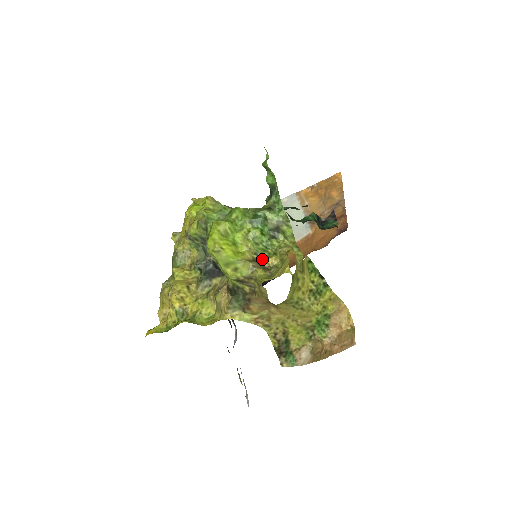
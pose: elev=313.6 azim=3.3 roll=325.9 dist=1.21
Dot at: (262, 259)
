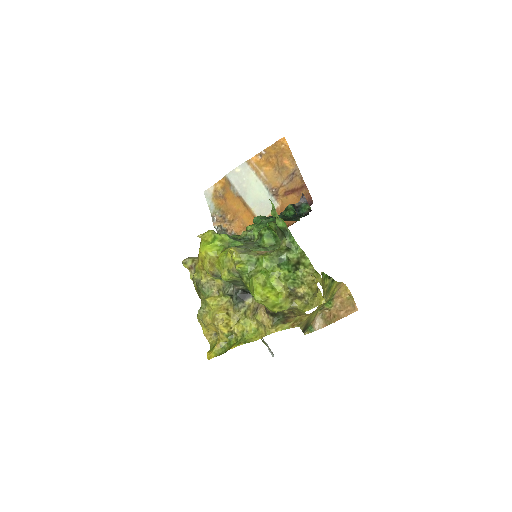
Dot at: (295, 291)
